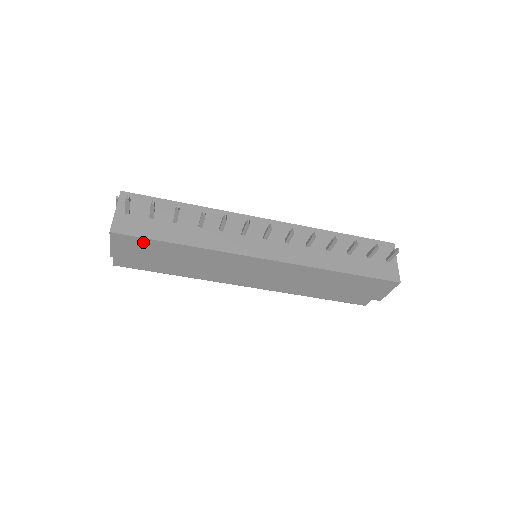
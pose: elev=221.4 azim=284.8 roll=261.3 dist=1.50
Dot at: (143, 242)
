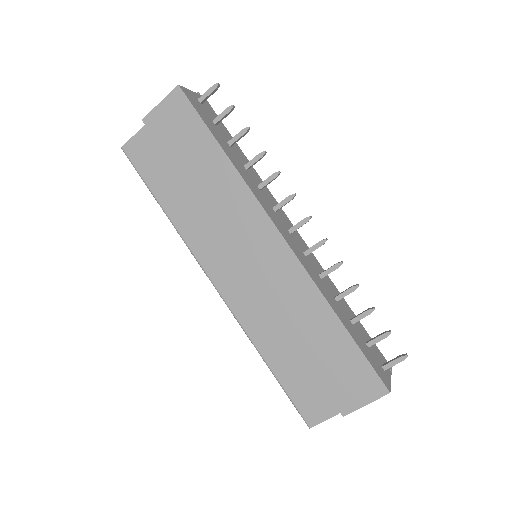
Dot at: (193, 121)
